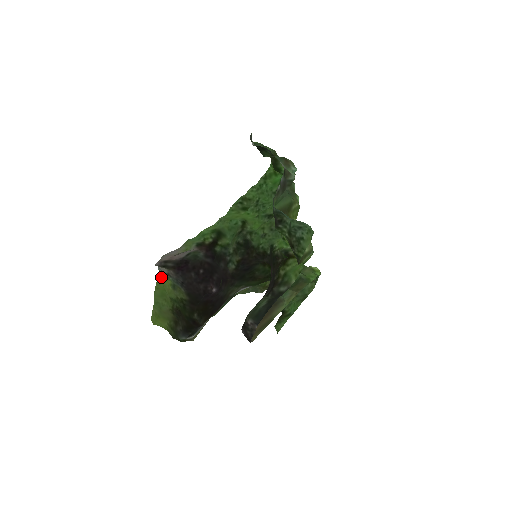
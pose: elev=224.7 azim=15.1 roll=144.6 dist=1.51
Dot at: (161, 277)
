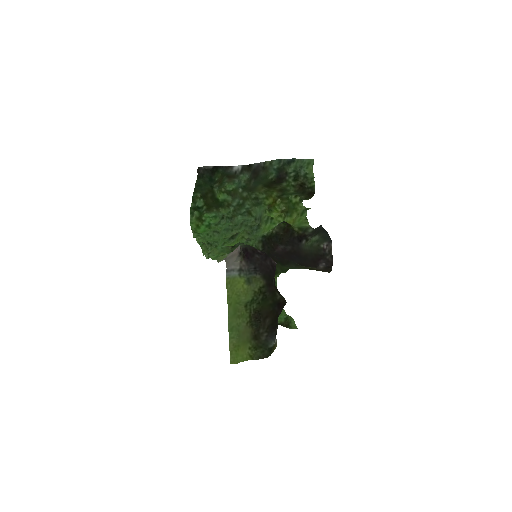
Dot at: (230, 286)
